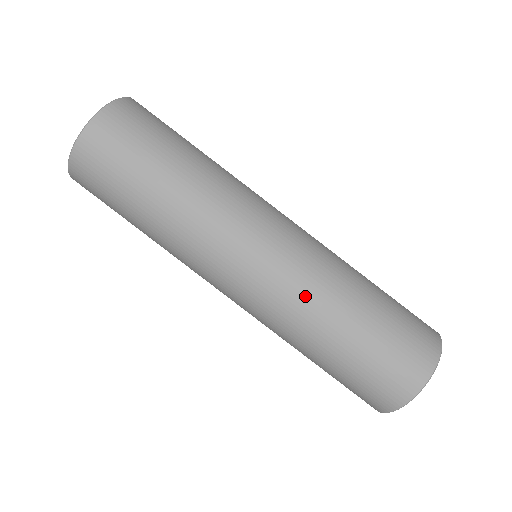
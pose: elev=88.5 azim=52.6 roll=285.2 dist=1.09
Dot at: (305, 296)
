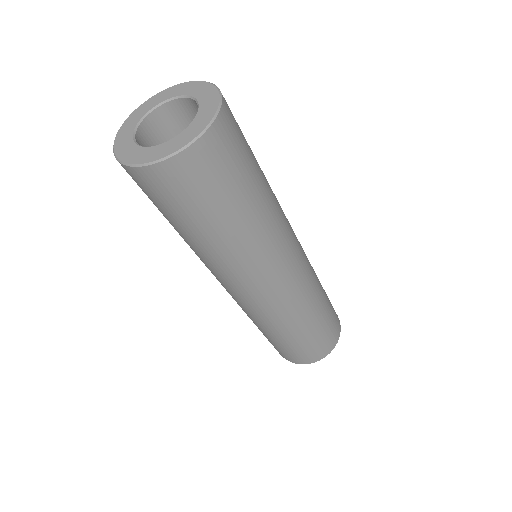
Dot at: (250, 315)
